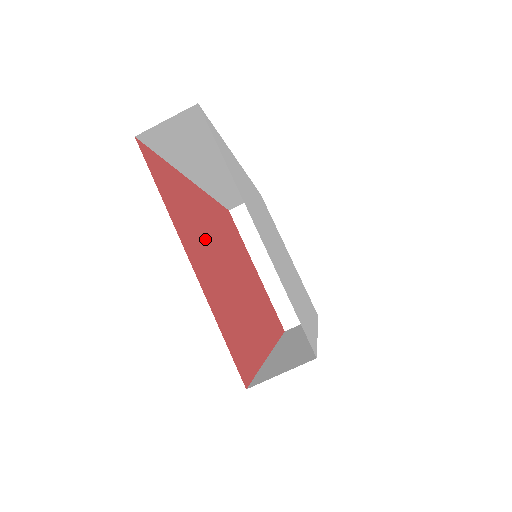
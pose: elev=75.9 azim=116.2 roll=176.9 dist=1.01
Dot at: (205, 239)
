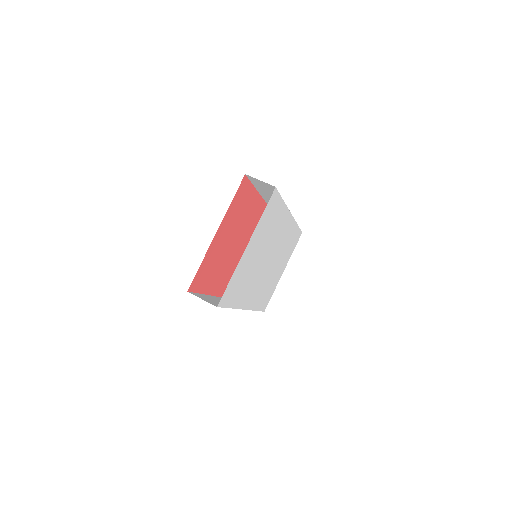
Dot at: (238, 229)
